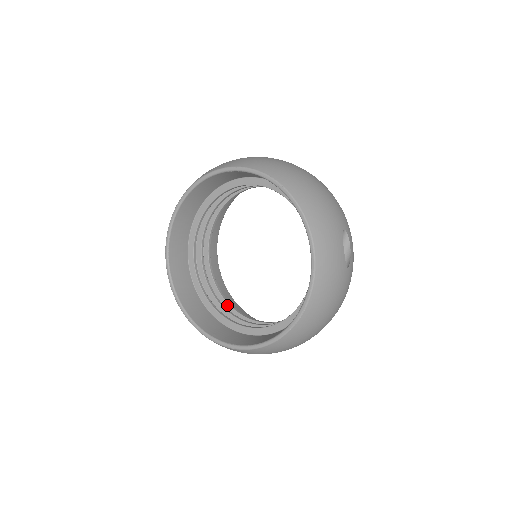
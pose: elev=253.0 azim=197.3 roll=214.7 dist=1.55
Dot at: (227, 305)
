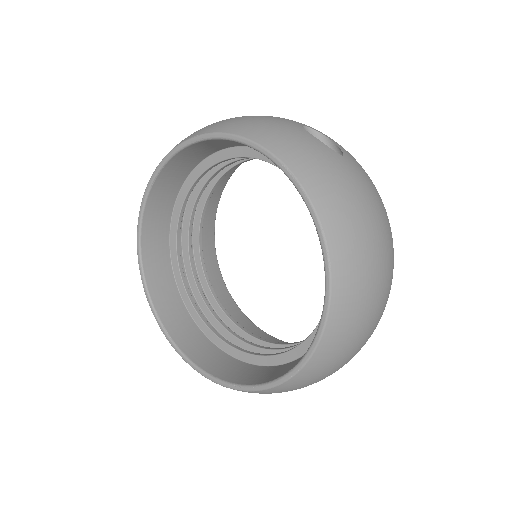
Dot at: (280, 347)
